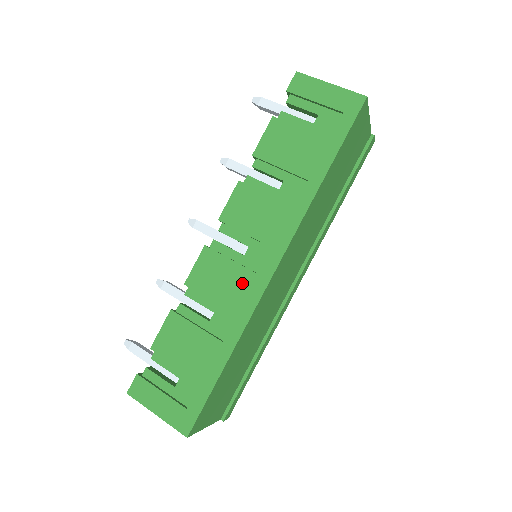
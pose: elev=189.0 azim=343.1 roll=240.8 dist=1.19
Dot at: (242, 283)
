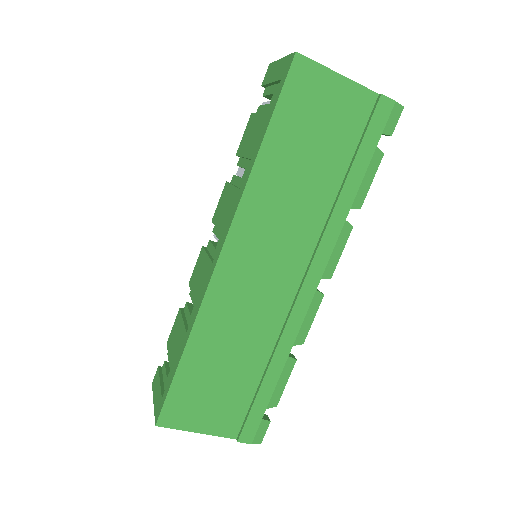
Dot at: (205, 274)
